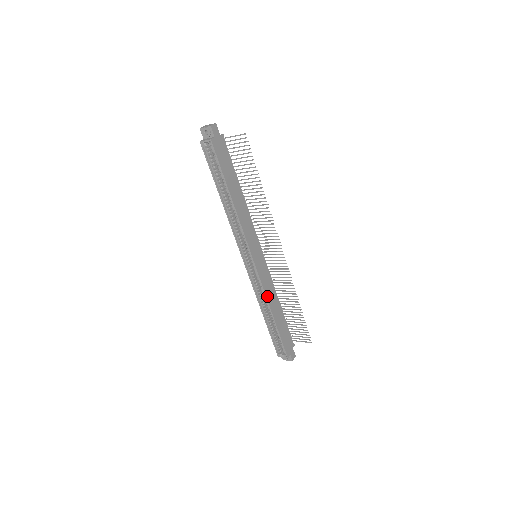
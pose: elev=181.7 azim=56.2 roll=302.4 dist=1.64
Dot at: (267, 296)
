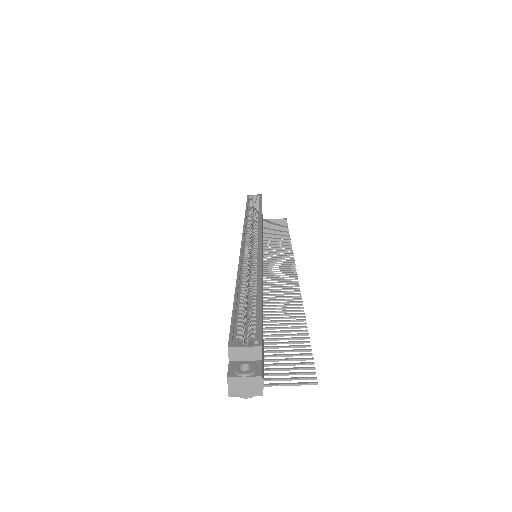
Dot at: occluded
